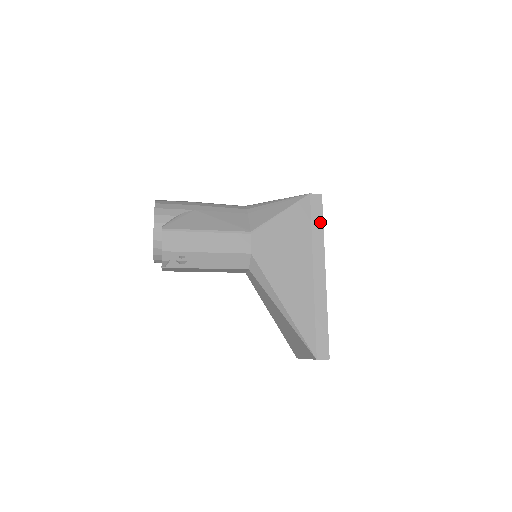
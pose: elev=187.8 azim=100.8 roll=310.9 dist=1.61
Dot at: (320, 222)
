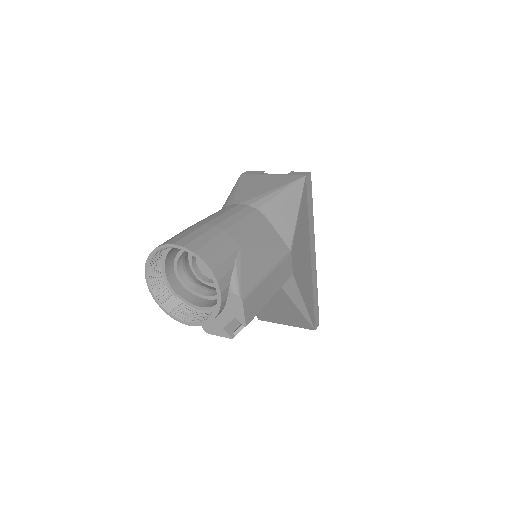
Dot at: (311, 204)
